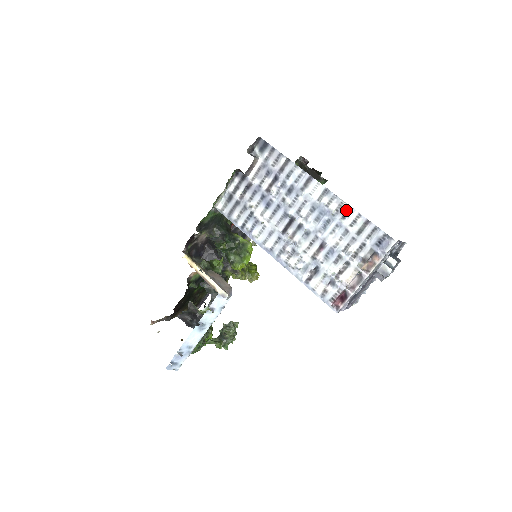
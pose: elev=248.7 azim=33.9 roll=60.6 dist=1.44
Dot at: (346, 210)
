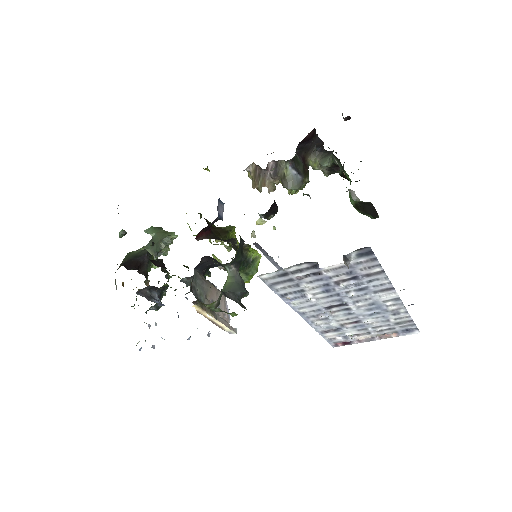
Dot at: (401, 312)
